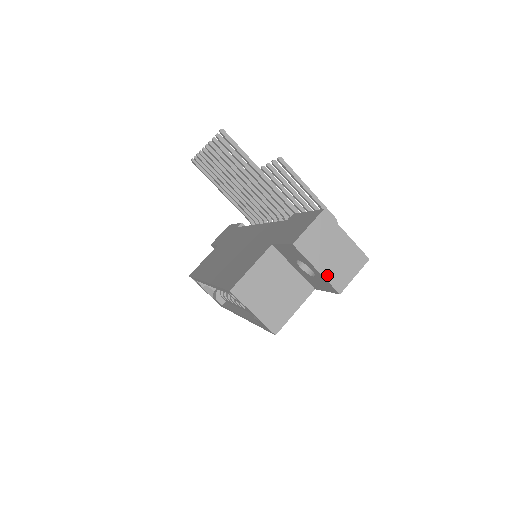
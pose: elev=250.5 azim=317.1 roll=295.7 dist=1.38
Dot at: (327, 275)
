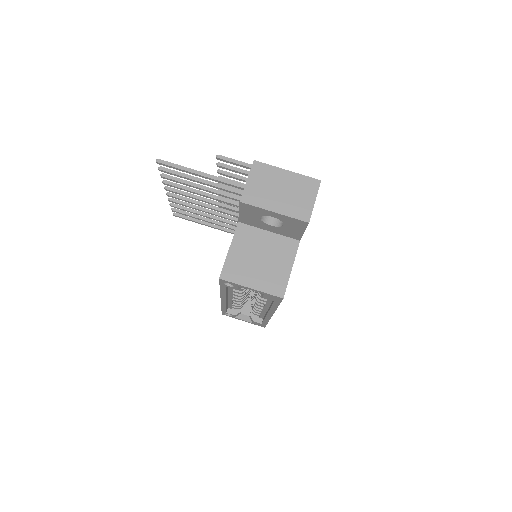
Dot at: (287, 212)
